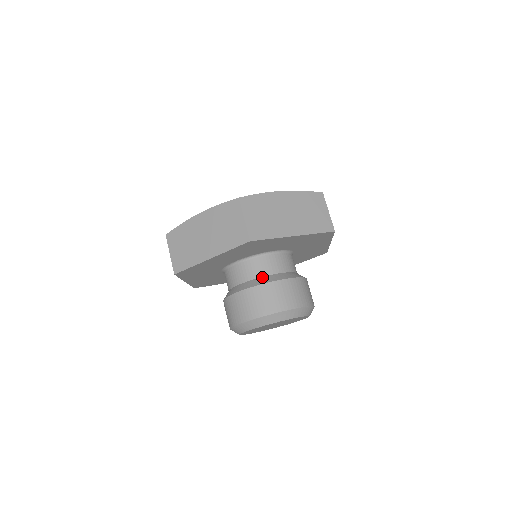
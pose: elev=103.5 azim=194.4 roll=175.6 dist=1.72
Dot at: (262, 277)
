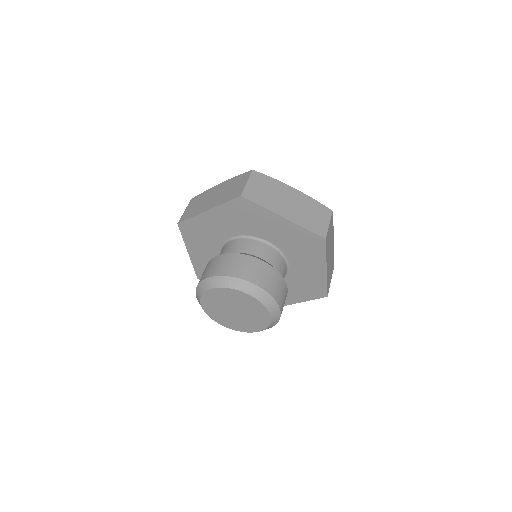
Dot at: (244, 253)
